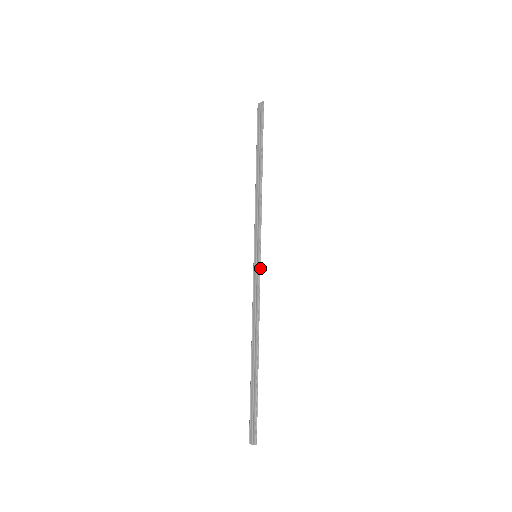
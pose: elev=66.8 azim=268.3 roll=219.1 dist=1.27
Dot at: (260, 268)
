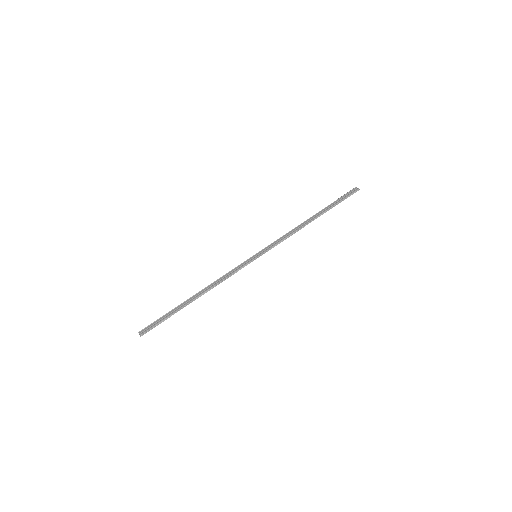
Dot at: occluded
